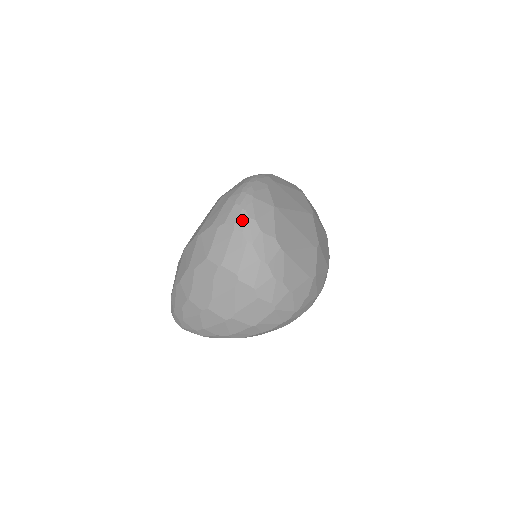
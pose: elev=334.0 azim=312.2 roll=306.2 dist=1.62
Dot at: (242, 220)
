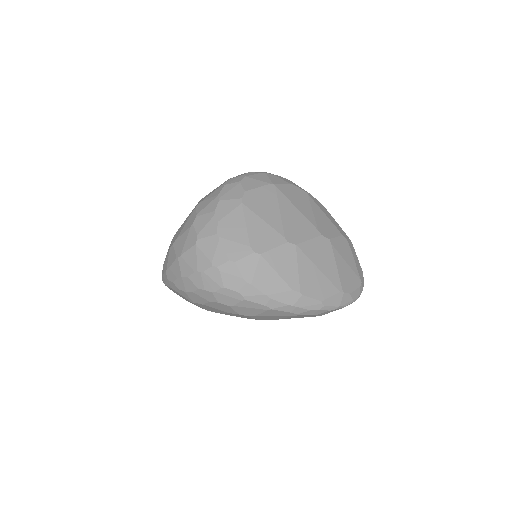
Dot at: (239, 175)
